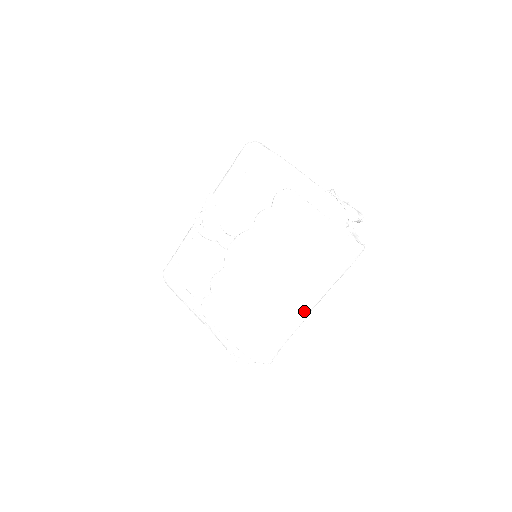
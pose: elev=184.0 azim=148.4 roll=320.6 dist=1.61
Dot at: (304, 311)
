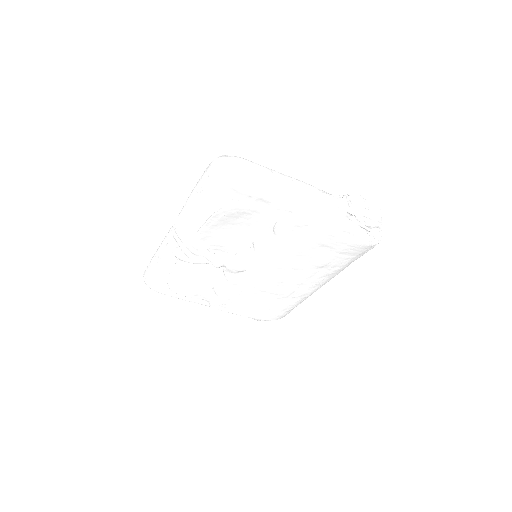
Dot at: occluded
